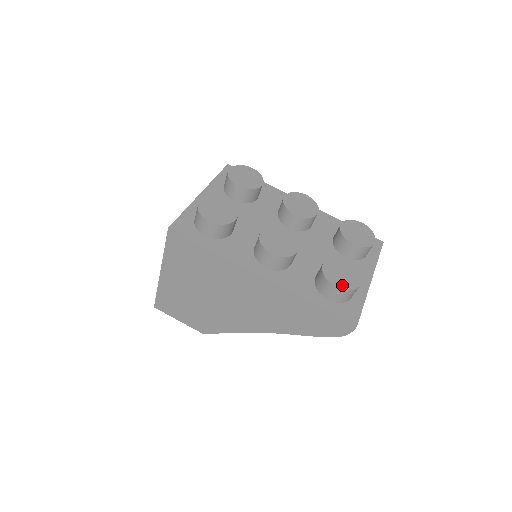
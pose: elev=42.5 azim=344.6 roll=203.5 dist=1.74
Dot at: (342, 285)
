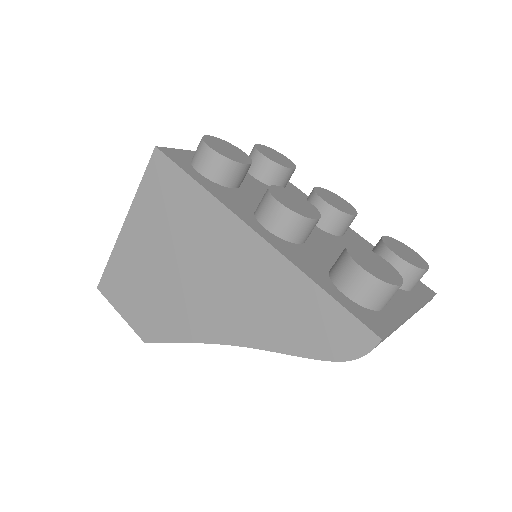
Dot at: (372, 271)
